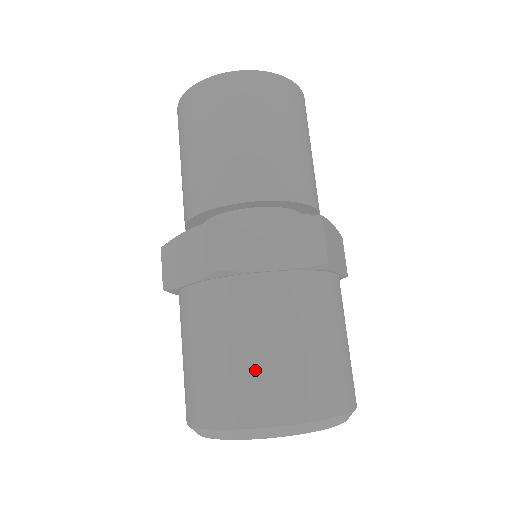
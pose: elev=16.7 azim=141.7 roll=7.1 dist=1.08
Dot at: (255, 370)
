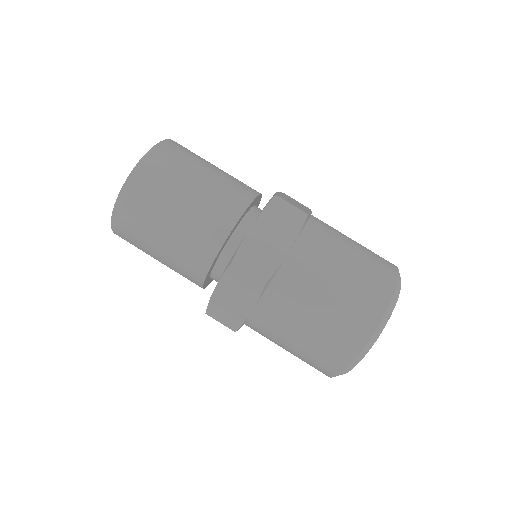
Dot at: (304, 355)
